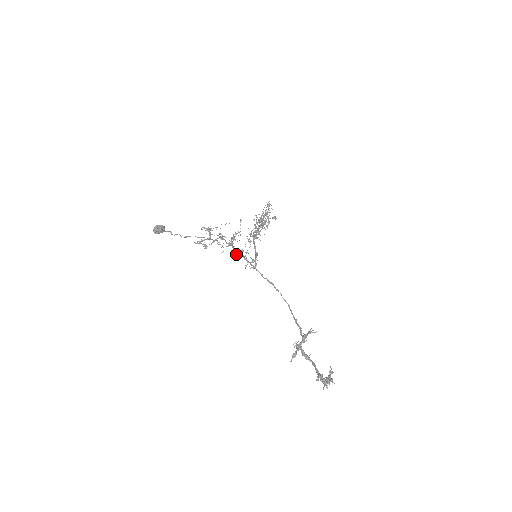
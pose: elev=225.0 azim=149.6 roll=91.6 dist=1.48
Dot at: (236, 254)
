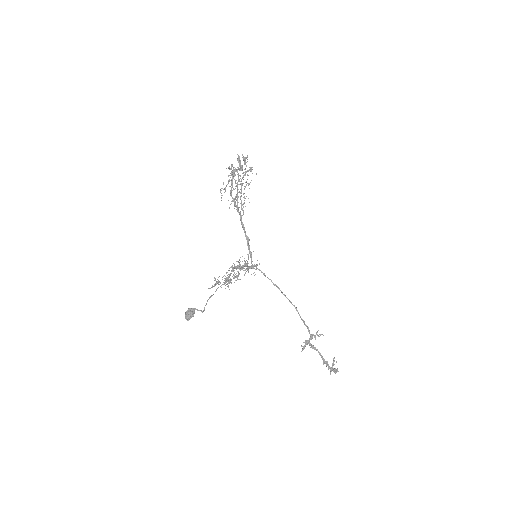
Dot at: occluded
